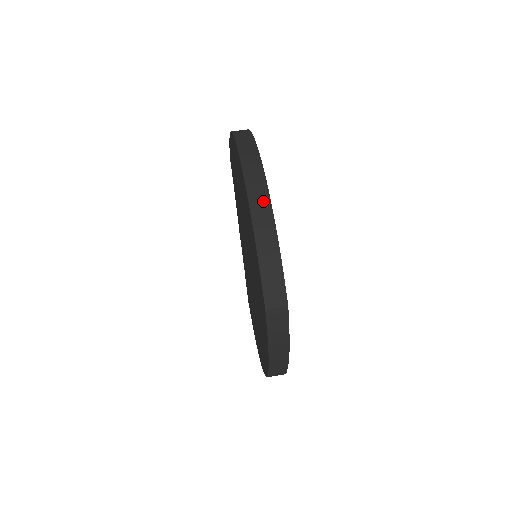
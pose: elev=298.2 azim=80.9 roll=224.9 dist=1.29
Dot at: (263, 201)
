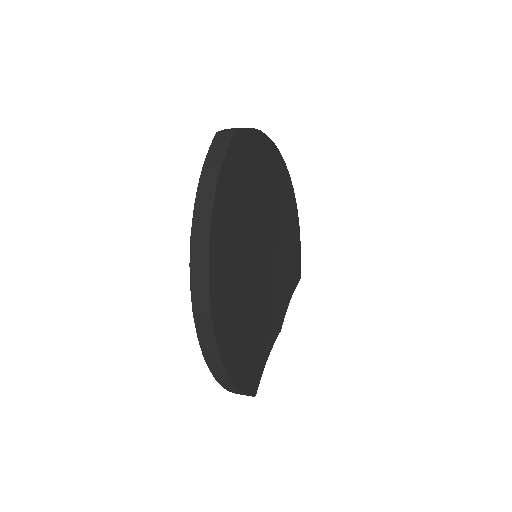
Dot at: occluded
